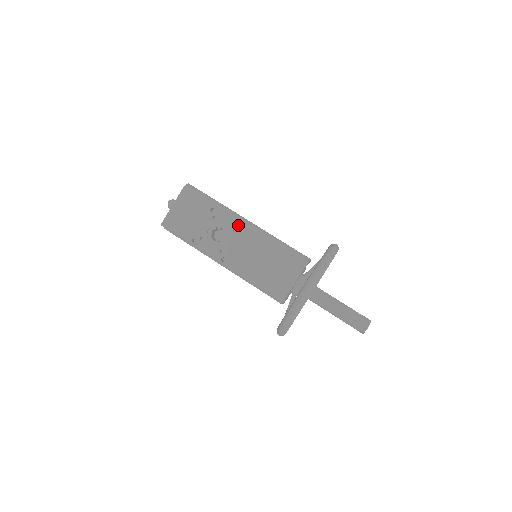
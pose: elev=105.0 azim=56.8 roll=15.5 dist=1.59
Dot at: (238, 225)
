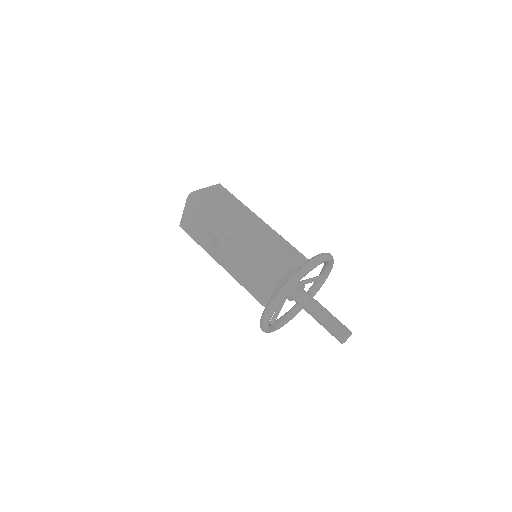
Dot at: (227, 236)
